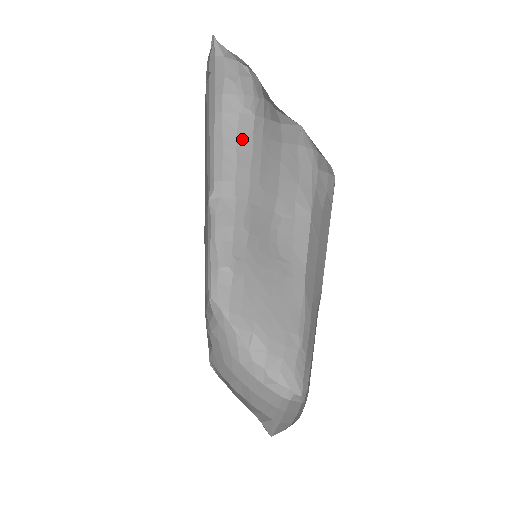
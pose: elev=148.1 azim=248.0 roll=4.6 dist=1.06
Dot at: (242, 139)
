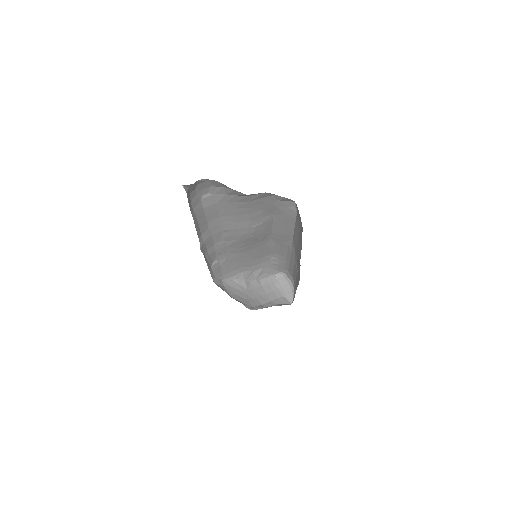
Dot at: (208, 209)
